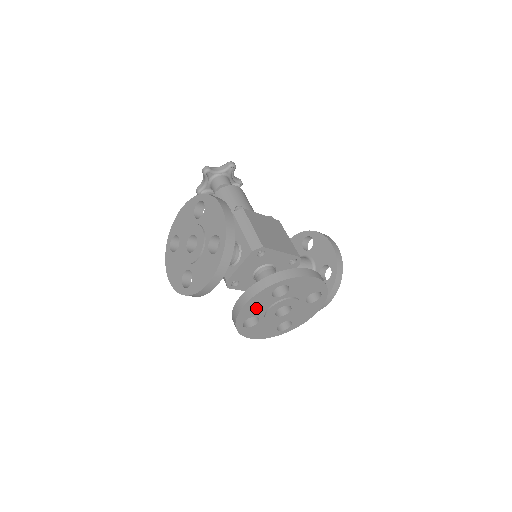
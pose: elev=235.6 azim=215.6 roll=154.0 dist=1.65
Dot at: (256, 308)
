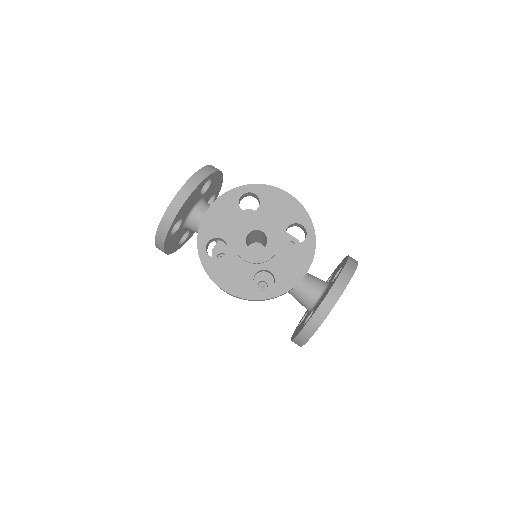
Dot at: (222, 222)
